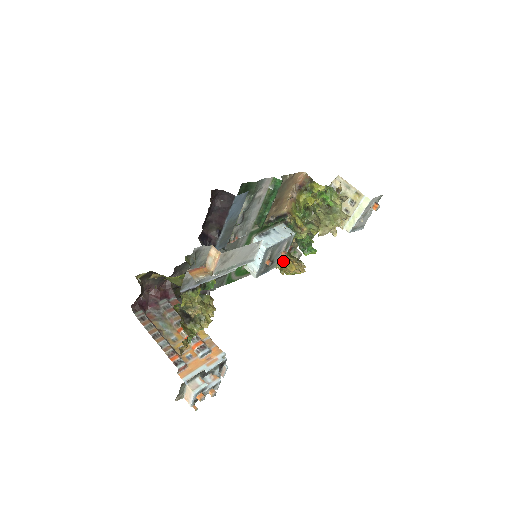
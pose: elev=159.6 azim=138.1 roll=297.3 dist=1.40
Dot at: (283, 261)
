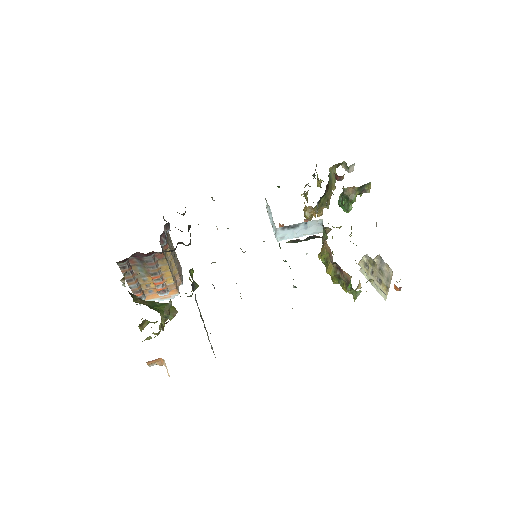
Dot at: (306, 208)
